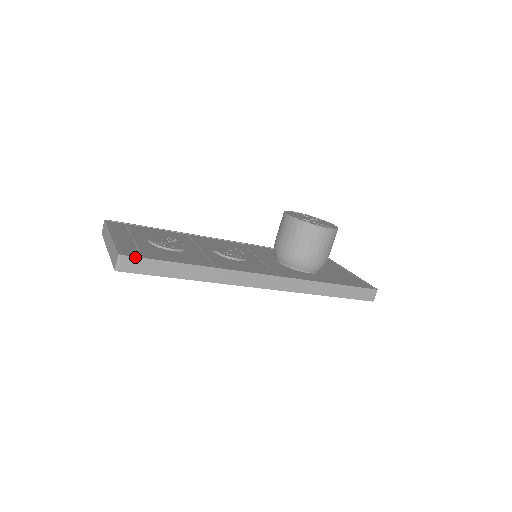
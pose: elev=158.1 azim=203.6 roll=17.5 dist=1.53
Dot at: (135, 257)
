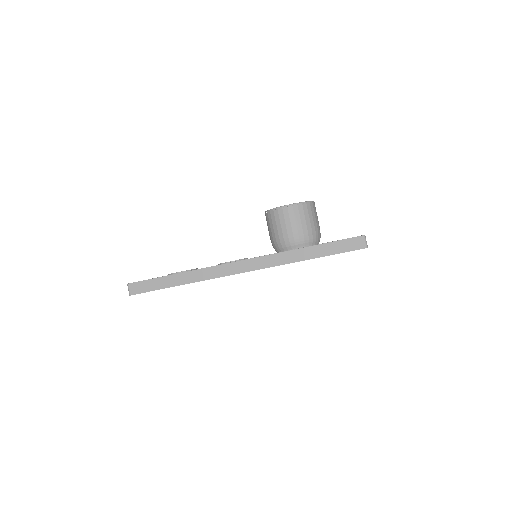
Dot at: (137, 282)
